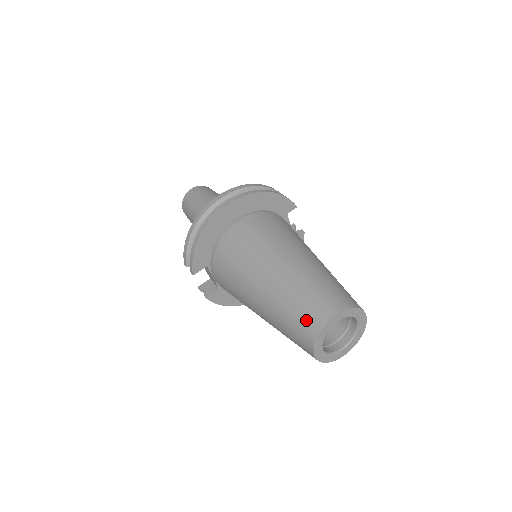
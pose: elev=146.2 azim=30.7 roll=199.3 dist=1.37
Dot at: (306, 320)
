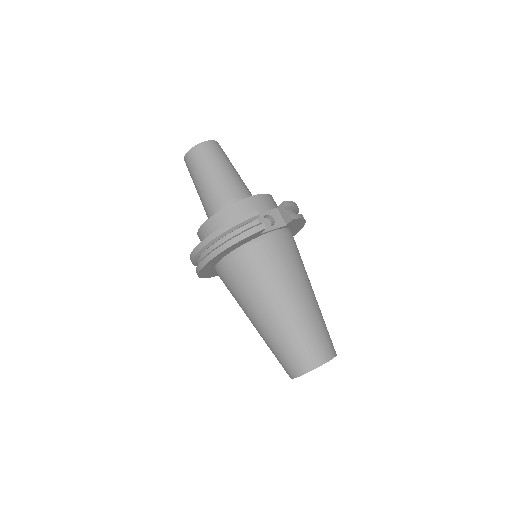
Dot at: occluded
